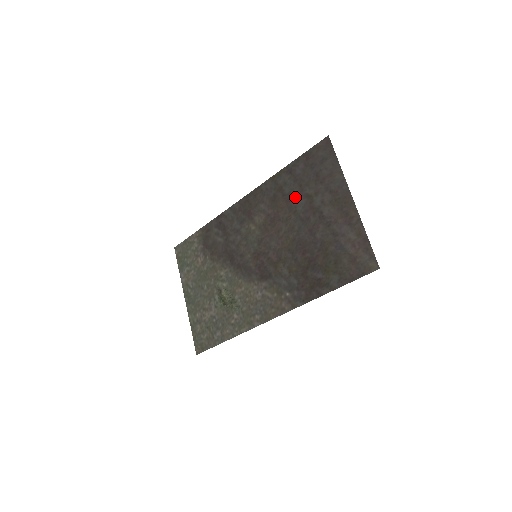
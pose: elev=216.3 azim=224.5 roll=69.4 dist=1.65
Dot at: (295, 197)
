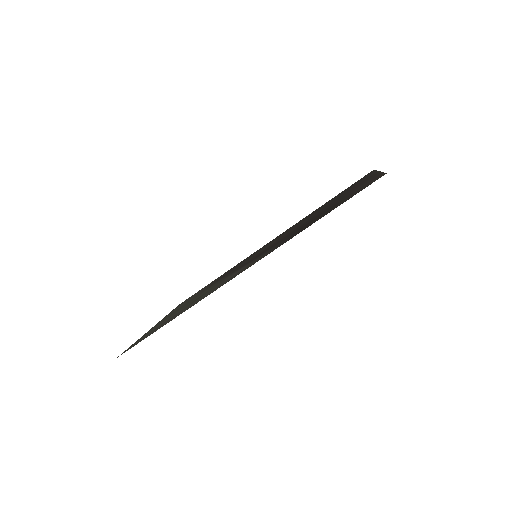
Dot at: (322, 207)
